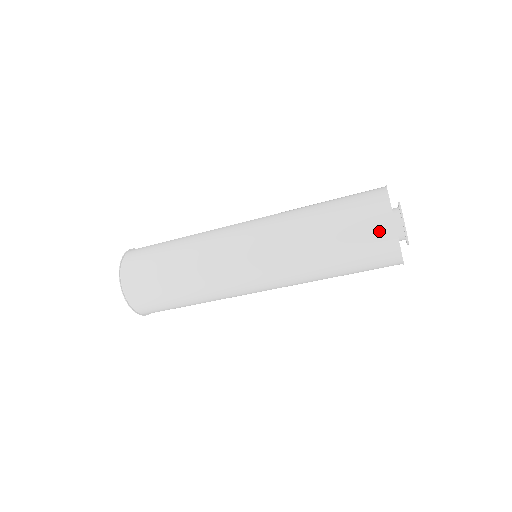
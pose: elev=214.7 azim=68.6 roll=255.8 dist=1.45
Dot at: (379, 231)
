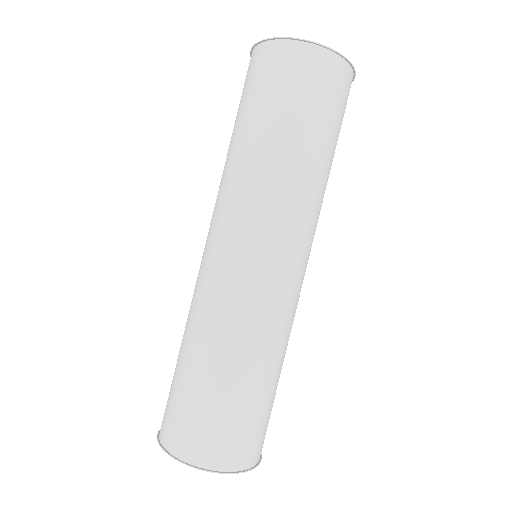
Dot at: (282, 60)
